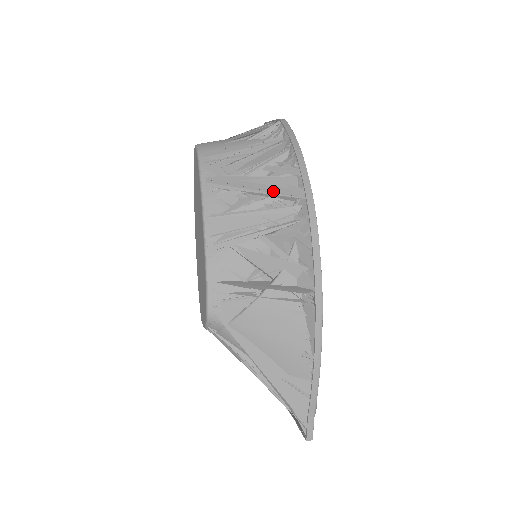
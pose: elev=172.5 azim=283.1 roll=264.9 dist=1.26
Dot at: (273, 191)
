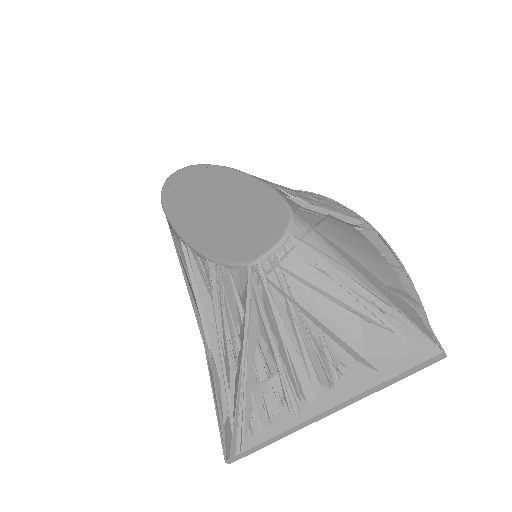
Dot at: occluded
